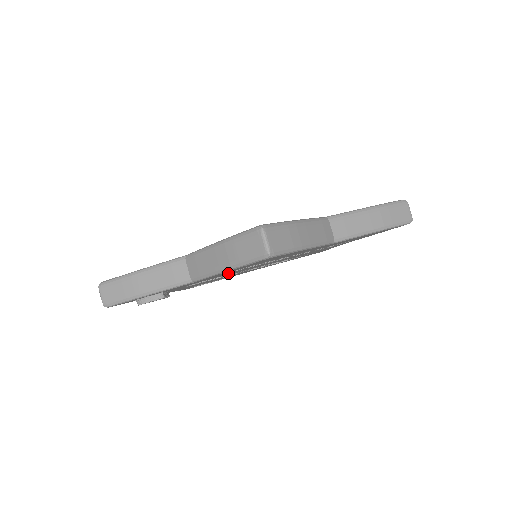
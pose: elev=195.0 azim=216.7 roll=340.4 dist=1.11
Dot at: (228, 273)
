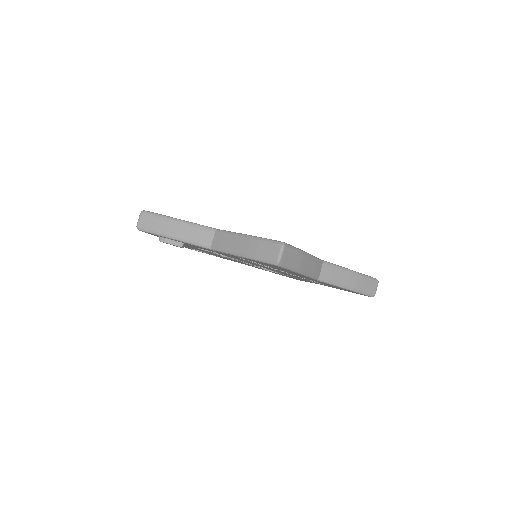
Dot at: occluded
